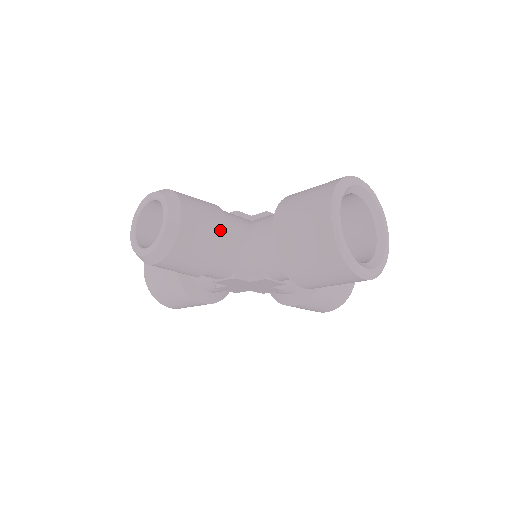
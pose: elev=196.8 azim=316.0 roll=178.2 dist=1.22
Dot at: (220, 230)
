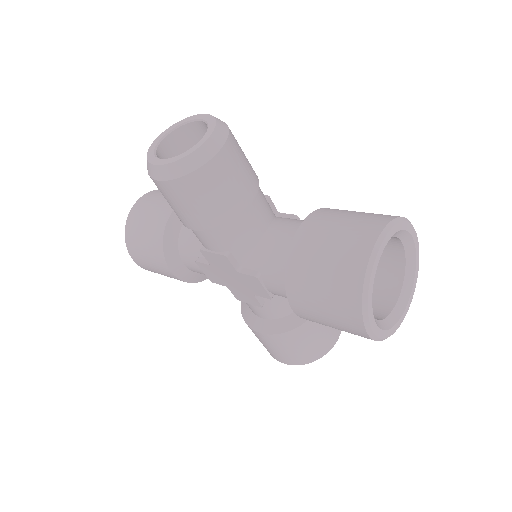
Dot at: (247, 194)
